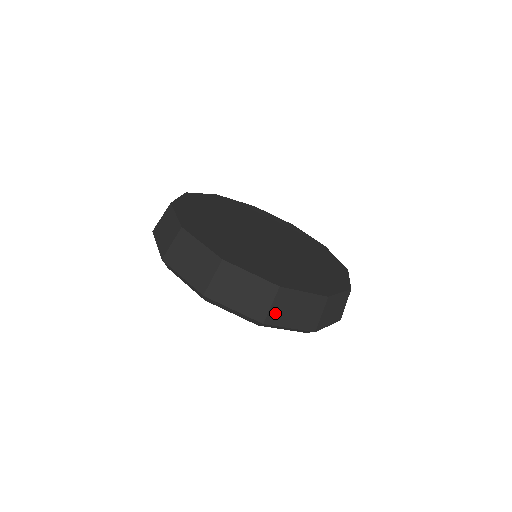
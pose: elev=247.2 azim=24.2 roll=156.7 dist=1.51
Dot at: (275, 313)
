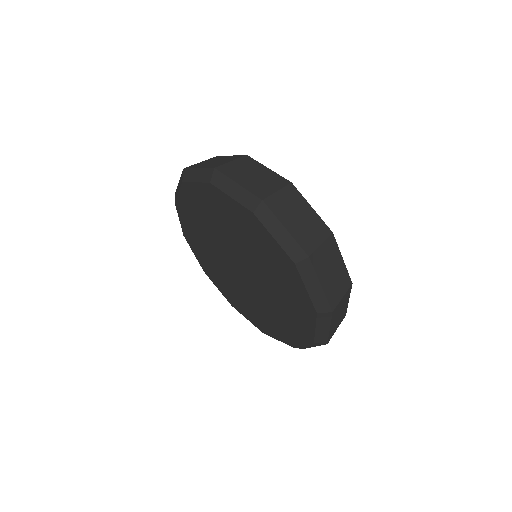
Dot at: occluded
